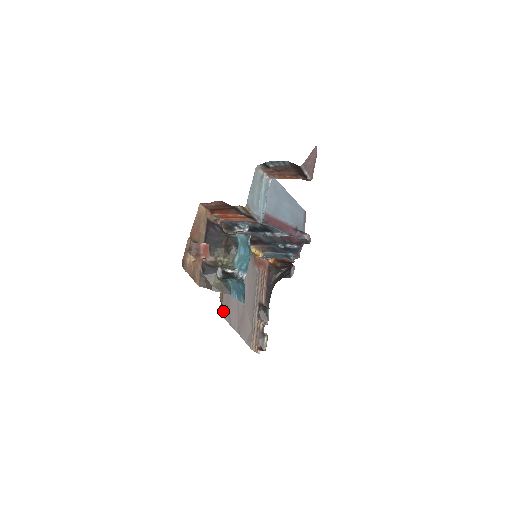
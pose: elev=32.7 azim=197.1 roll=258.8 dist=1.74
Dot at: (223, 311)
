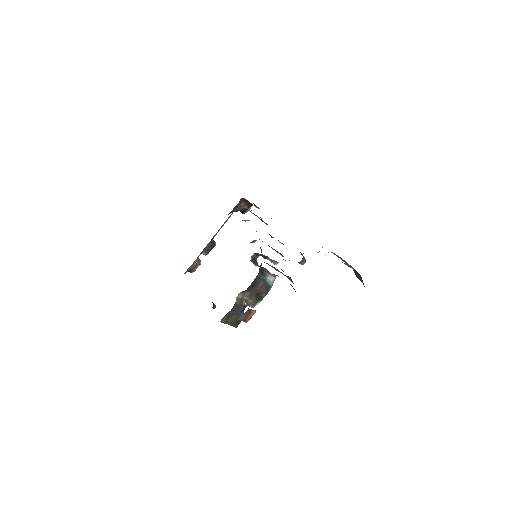
Dot at: occluded
